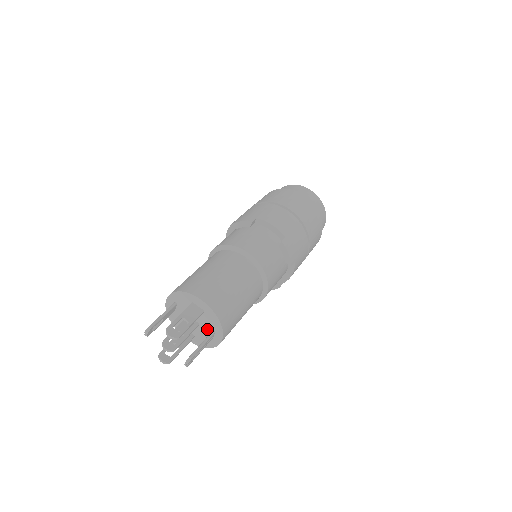
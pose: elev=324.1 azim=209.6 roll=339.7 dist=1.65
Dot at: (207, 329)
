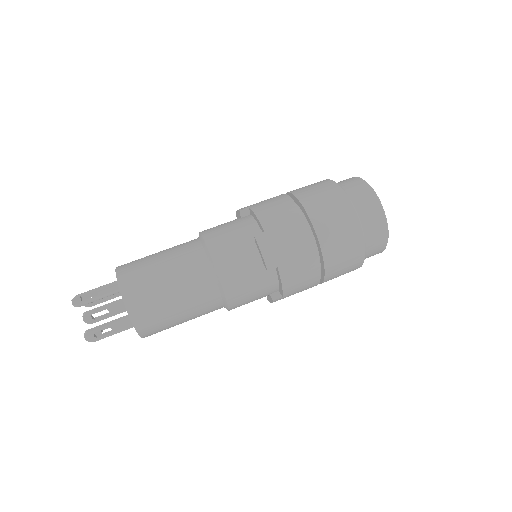
Dot at: occluded
